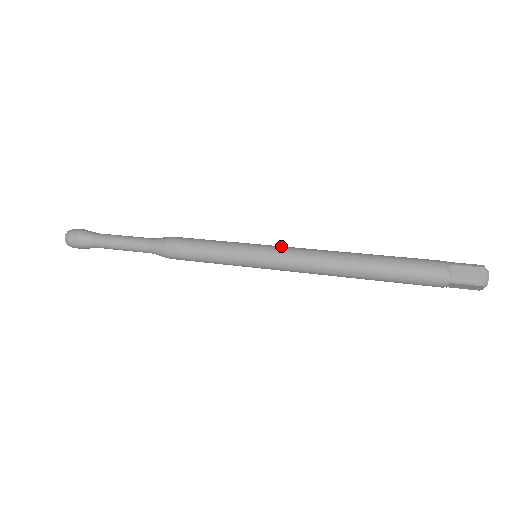
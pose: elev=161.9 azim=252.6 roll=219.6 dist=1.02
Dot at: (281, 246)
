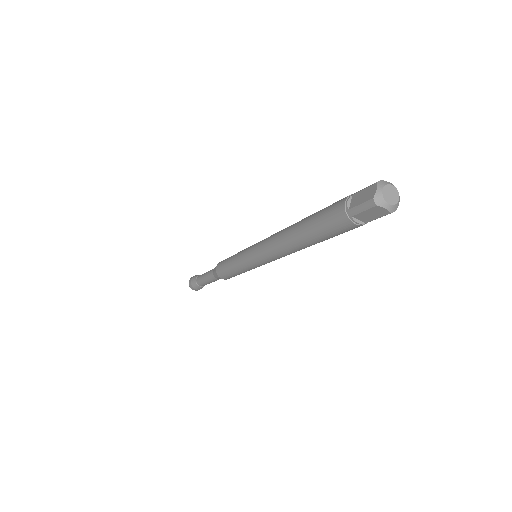
Dot at: occluded
